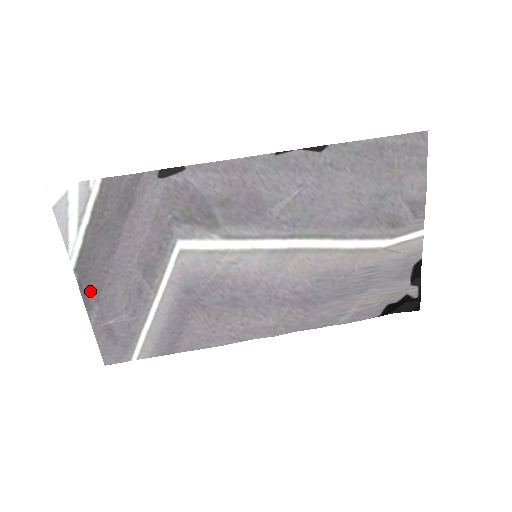
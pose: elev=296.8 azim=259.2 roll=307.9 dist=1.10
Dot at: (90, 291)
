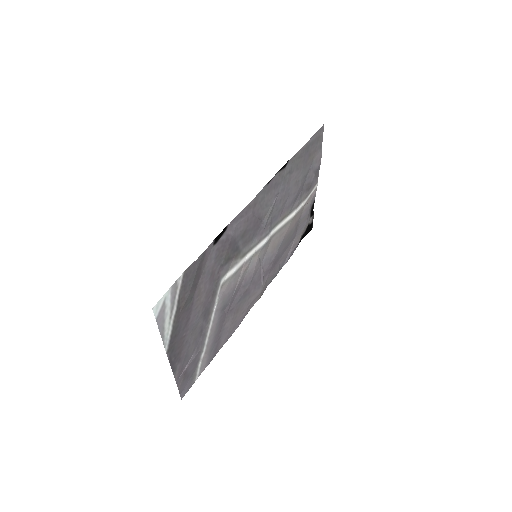
Dot at: (175, 358)
